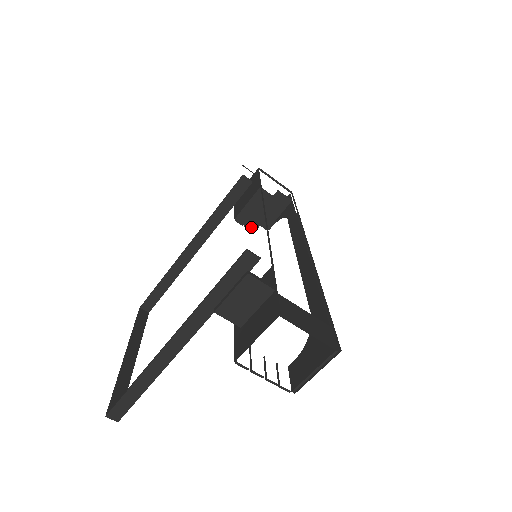
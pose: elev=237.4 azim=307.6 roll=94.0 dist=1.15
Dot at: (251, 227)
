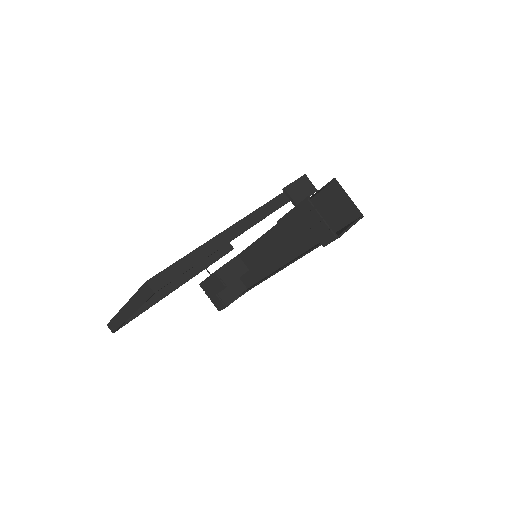
Dot at: (226, 282)
